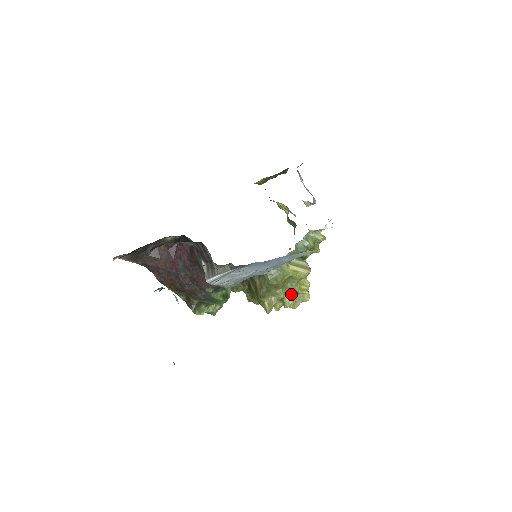
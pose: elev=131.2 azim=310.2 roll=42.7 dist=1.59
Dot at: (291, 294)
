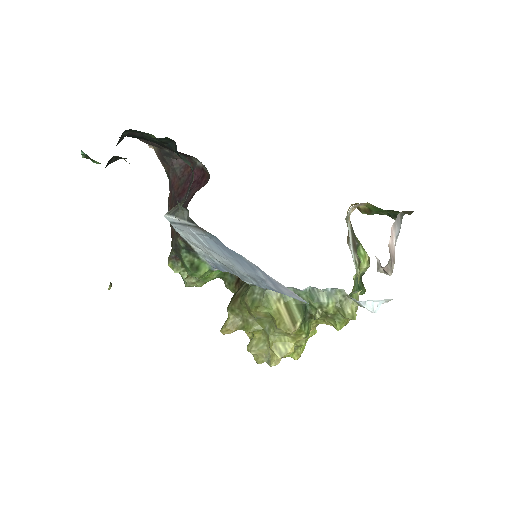
Dot at: (263, 340)
